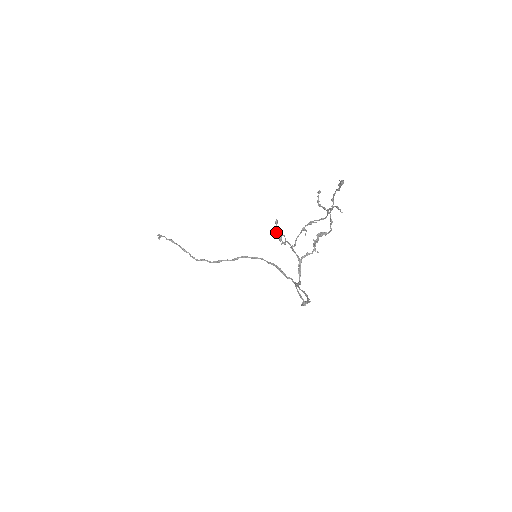
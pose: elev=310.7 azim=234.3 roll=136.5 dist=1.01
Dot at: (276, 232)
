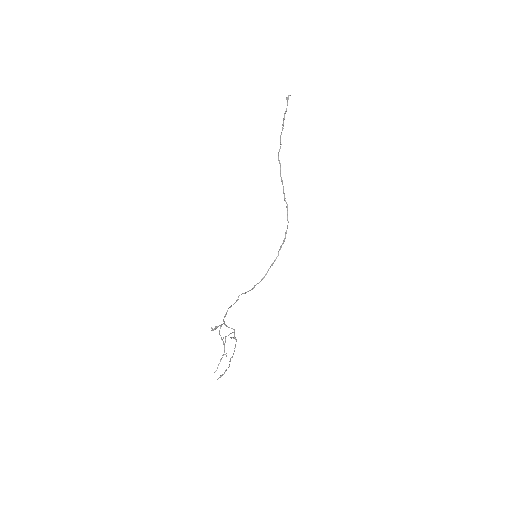
Dot at: (212, 329)
